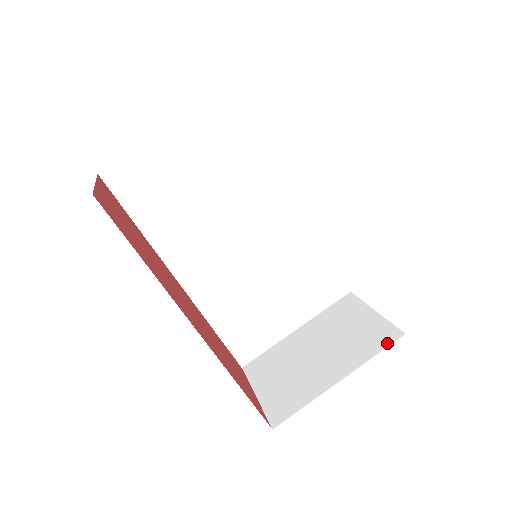
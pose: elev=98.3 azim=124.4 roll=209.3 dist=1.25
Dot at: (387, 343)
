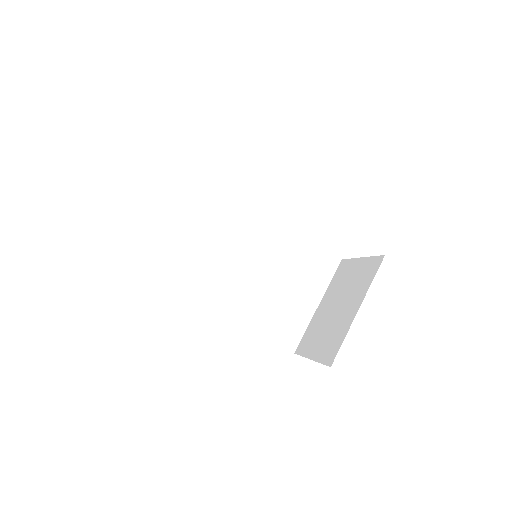
Dot at: (377, 268)
